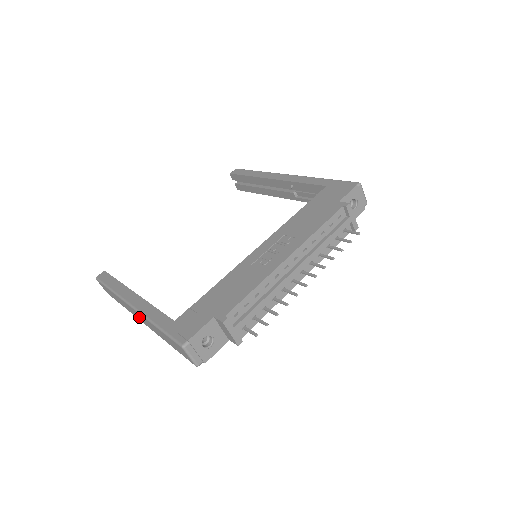
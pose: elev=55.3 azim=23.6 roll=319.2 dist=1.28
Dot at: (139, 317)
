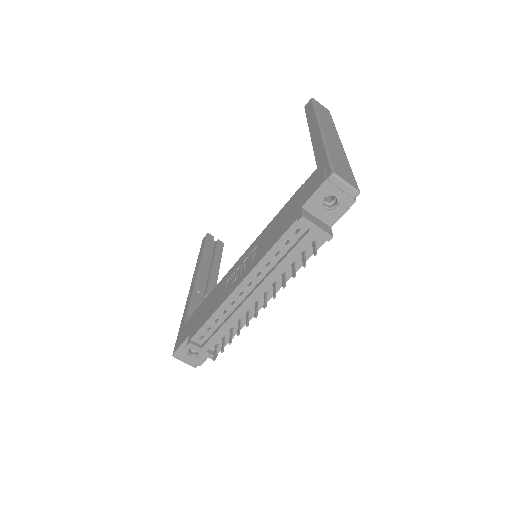
Dot at: occluded
